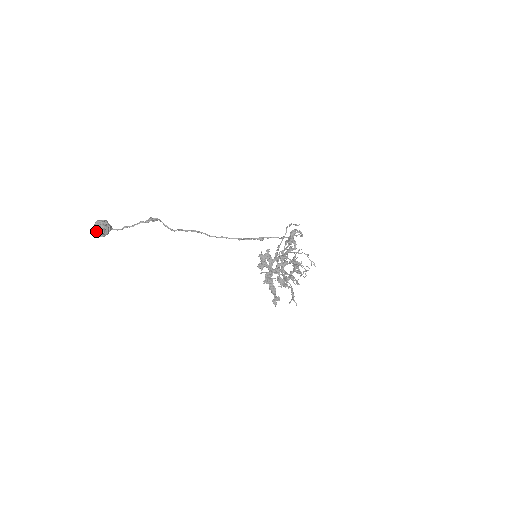
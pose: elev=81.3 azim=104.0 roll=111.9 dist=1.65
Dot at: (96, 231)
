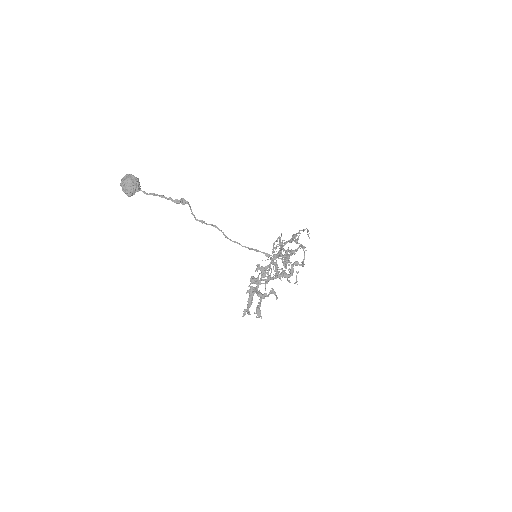
Dot at: (124, 189)
